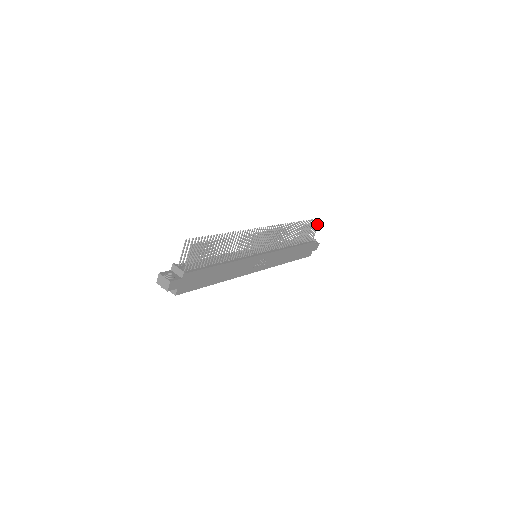
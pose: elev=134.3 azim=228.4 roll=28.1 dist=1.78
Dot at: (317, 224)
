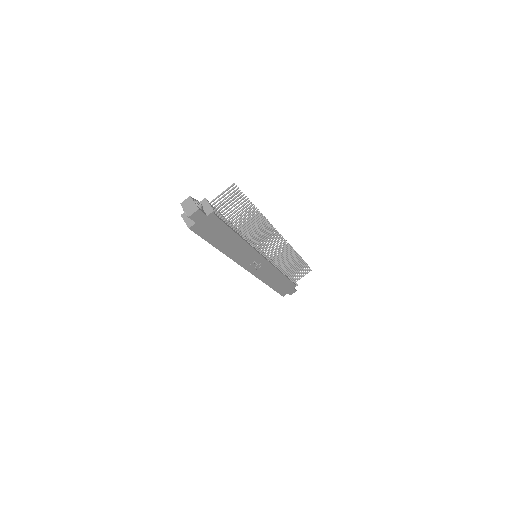
Dot at: (309, 270)
